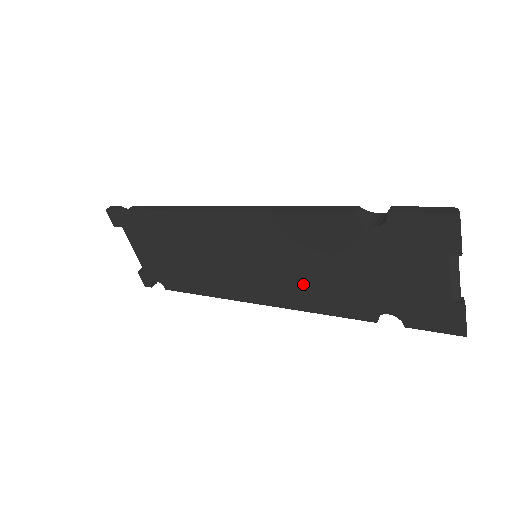
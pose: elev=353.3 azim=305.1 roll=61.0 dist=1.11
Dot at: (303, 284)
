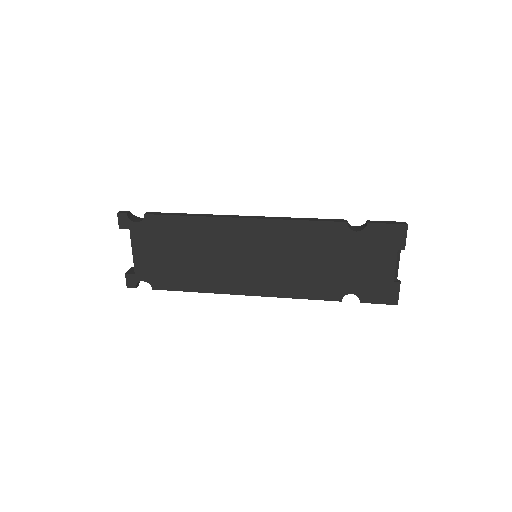
Dot at: (294, 275)
